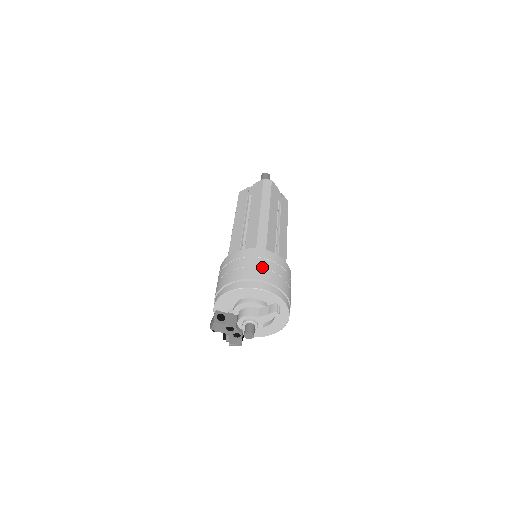
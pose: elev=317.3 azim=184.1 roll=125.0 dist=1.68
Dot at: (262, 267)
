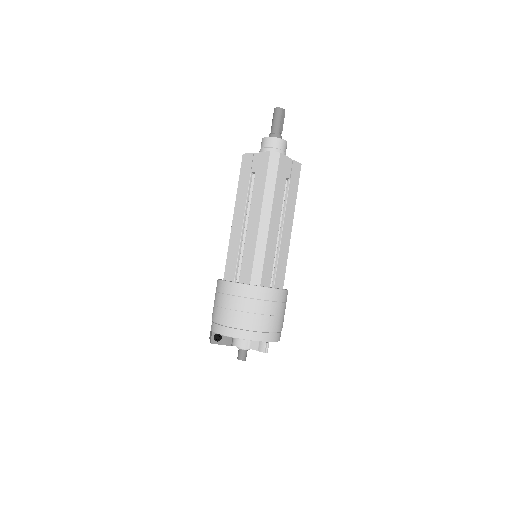
Dot at: (253, 312)
